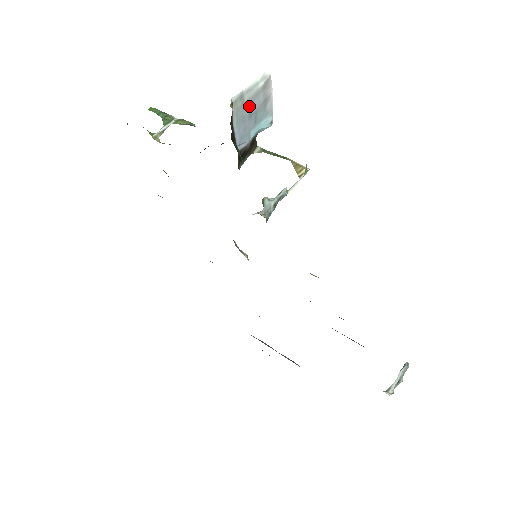
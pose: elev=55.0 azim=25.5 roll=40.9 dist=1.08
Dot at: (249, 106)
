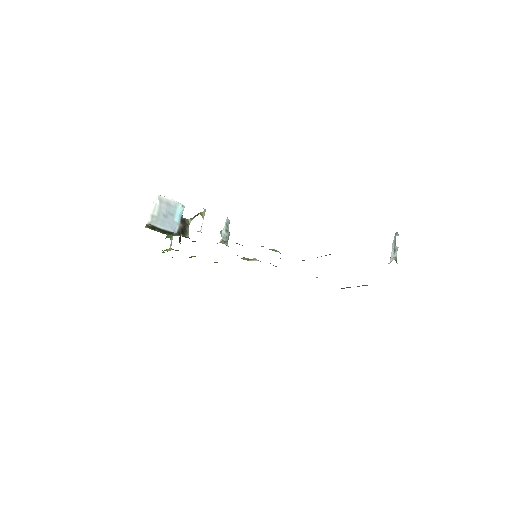
Dot at: (161, 215)
